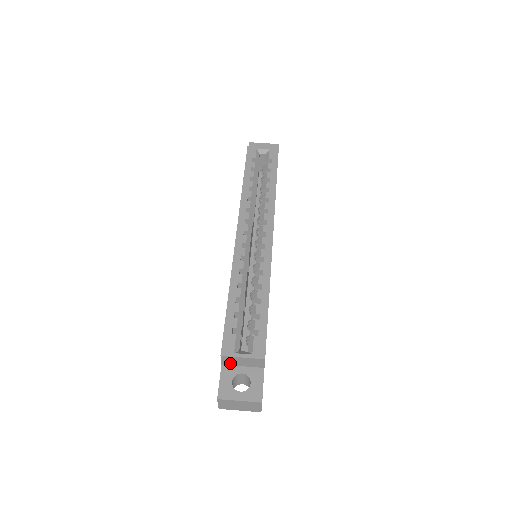
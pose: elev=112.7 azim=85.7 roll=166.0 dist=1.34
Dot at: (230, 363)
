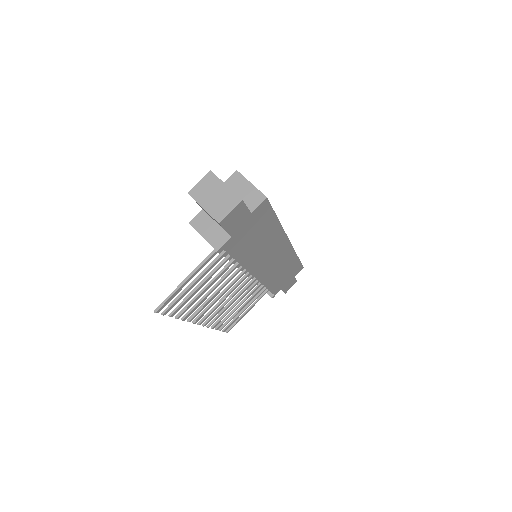
Dot at: (231, 187)
